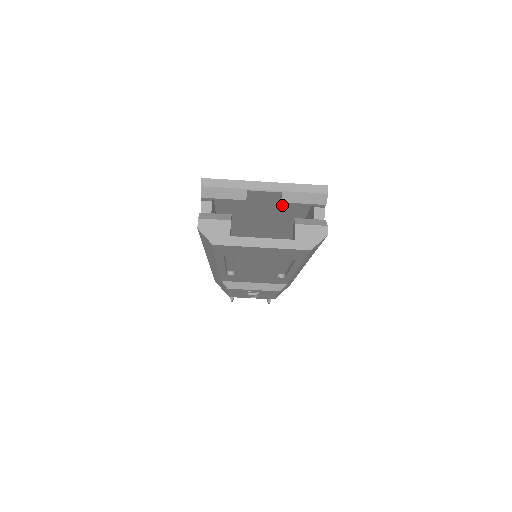
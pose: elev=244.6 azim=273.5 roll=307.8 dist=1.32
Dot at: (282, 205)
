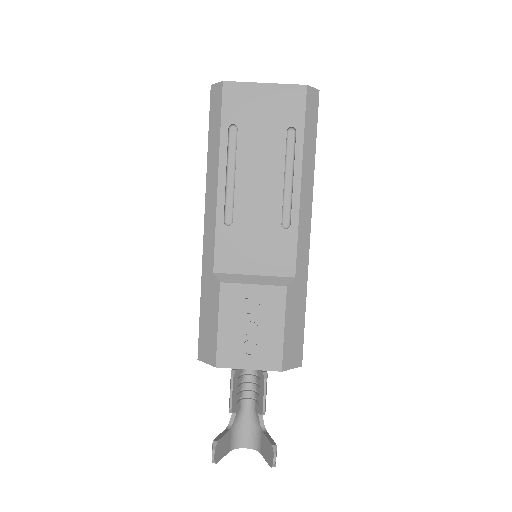
Dot at: occluded
